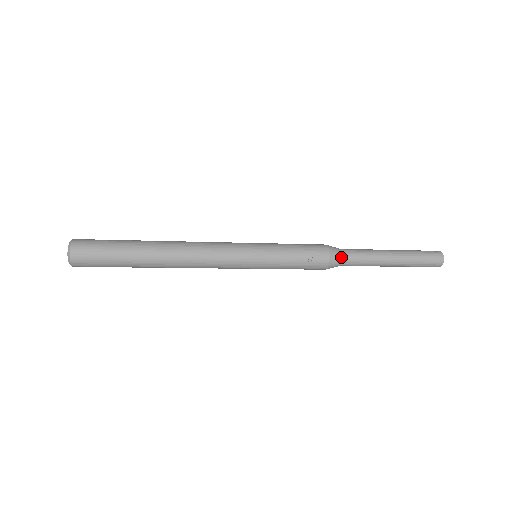
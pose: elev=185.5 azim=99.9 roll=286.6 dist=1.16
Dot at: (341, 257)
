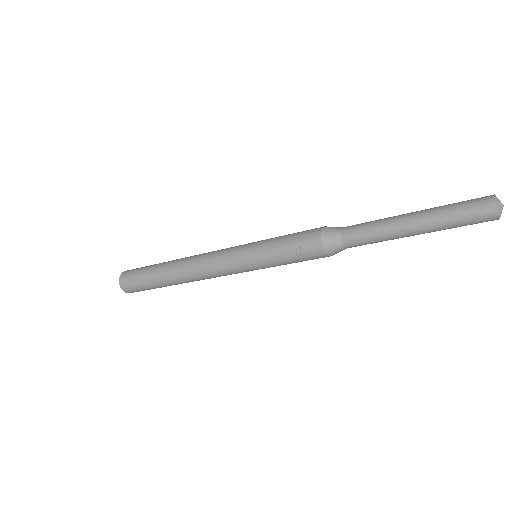
Dot at: (339, 239)
